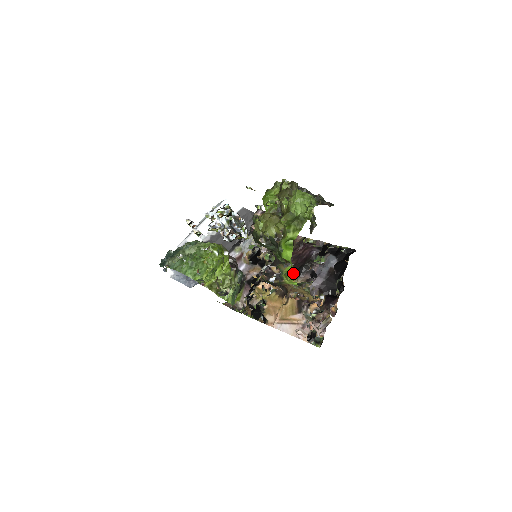
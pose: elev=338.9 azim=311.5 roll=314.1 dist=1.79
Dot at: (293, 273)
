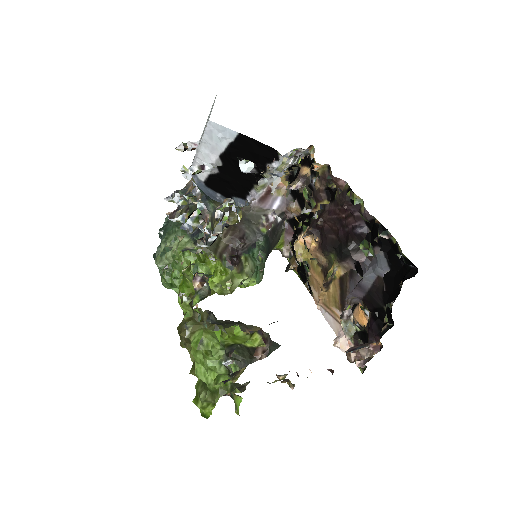
Dot at: (334, 248)
